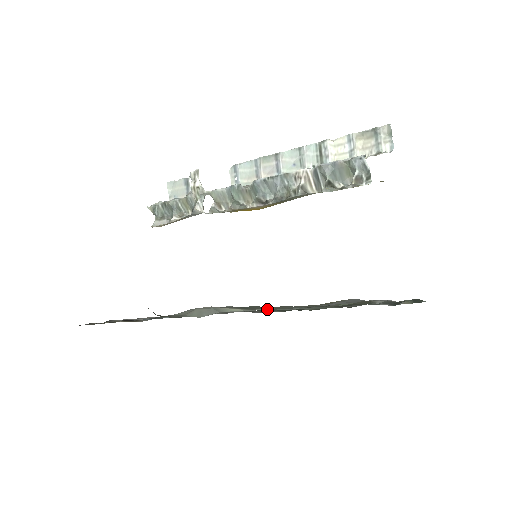
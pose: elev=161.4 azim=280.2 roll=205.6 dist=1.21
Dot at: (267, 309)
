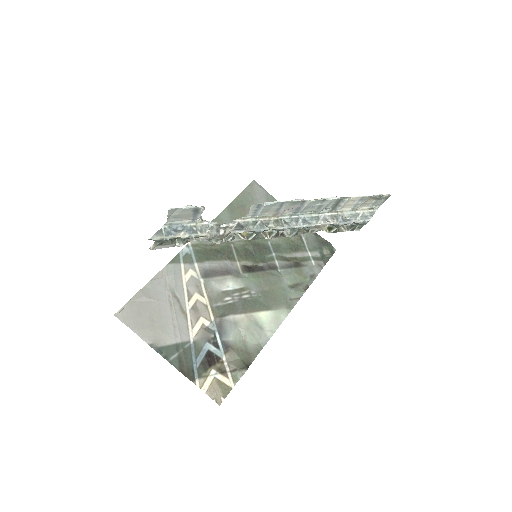
Dot at: (277, 303)
